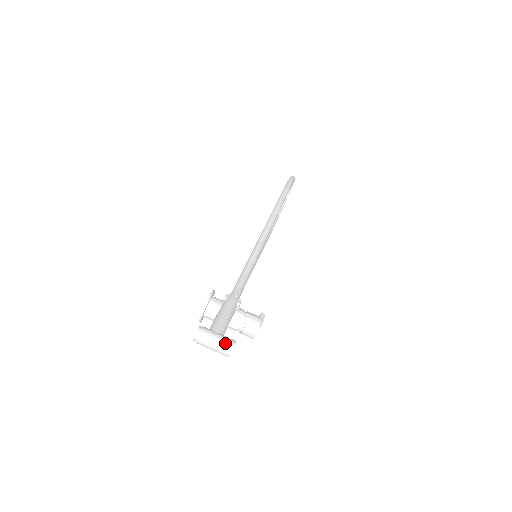
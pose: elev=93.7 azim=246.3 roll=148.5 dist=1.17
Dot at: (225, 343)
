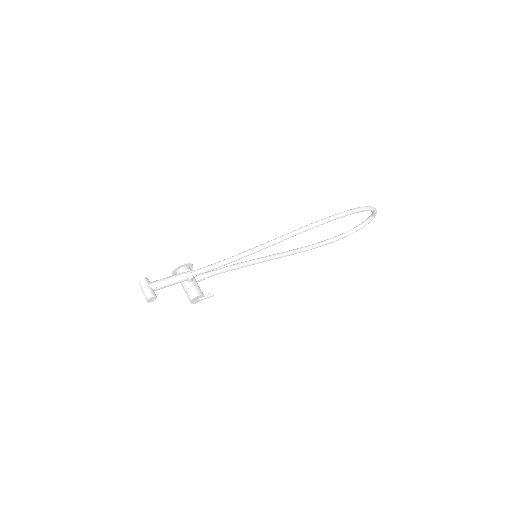
Dot at: (147, 294)
